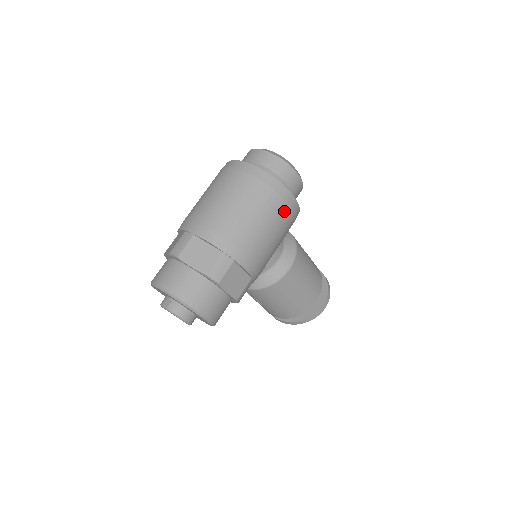
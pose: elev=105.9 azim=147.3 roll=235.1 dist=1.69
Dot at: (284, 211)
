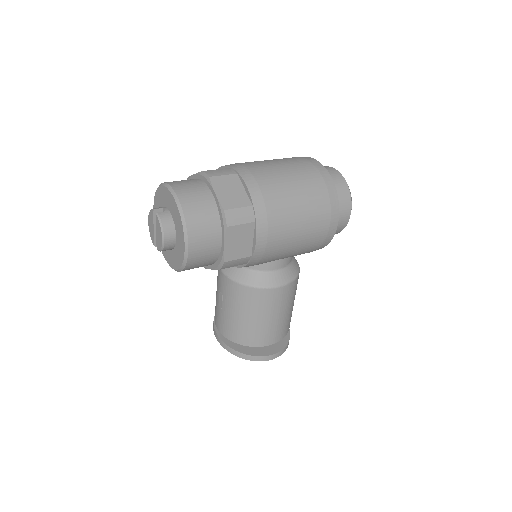
Dot at: (323, 225)
